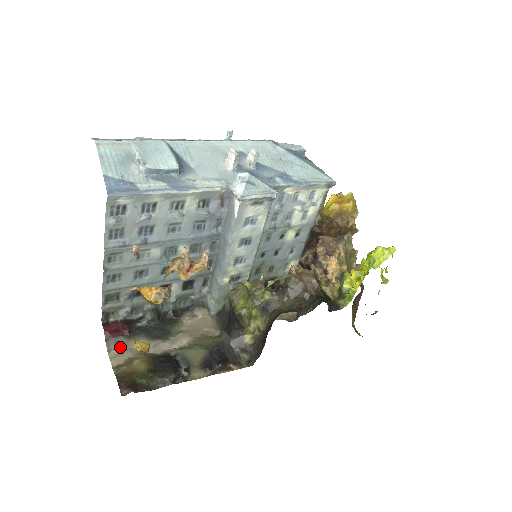
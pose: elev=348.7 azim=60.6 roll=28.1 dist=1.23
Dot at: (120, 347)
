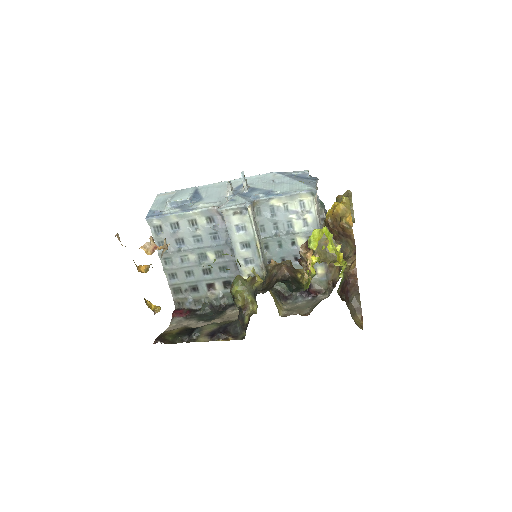
Dot at: (178, 323)
